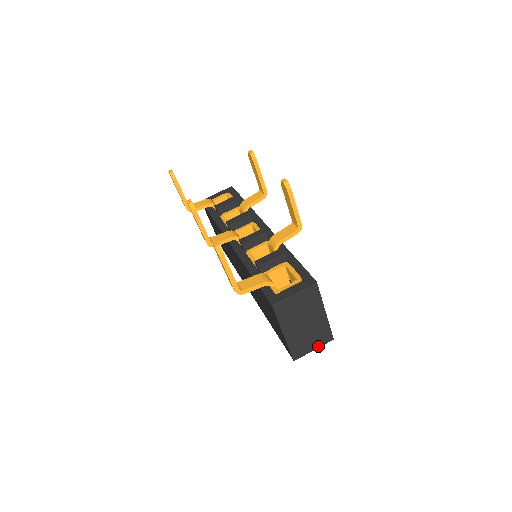
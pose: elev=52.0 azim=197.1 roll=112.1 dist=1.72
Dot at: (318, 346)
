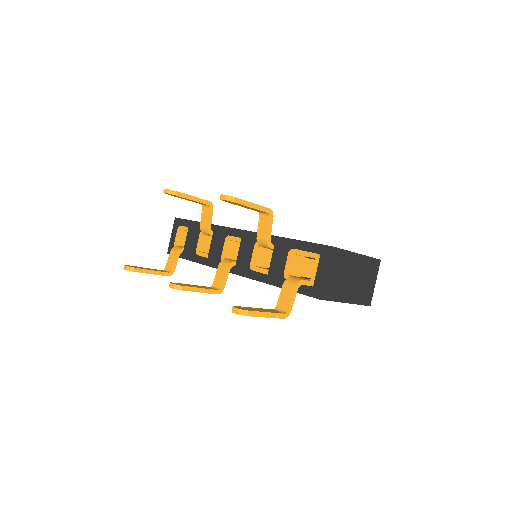
Dot at: (375, 277)
